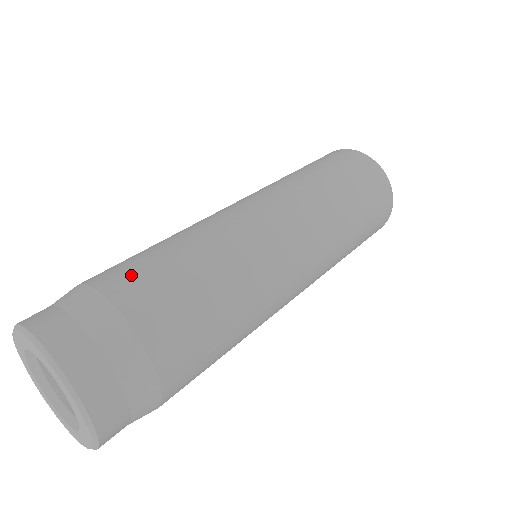
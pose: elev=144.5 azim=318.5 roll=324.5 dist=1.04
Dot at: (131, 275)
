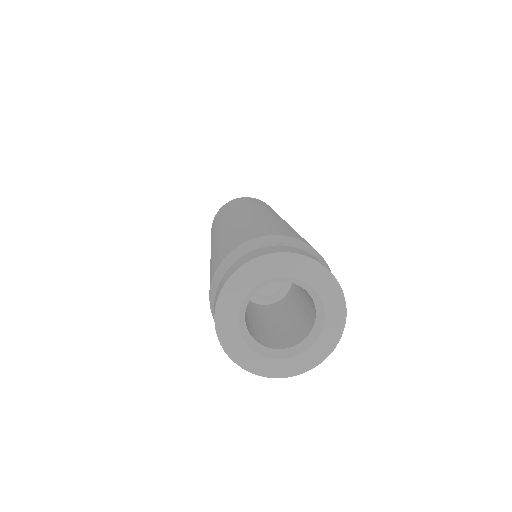
Dot at: (277, 230)
